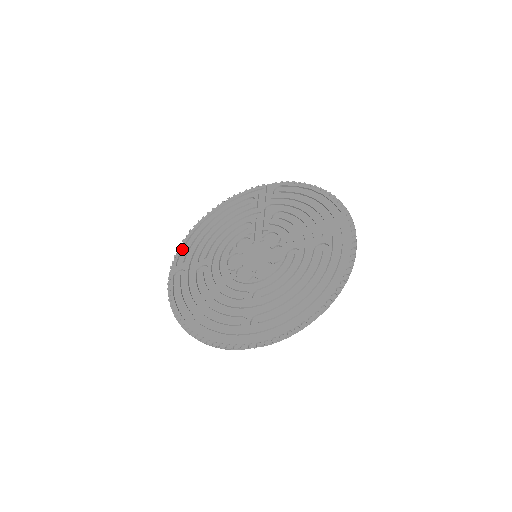
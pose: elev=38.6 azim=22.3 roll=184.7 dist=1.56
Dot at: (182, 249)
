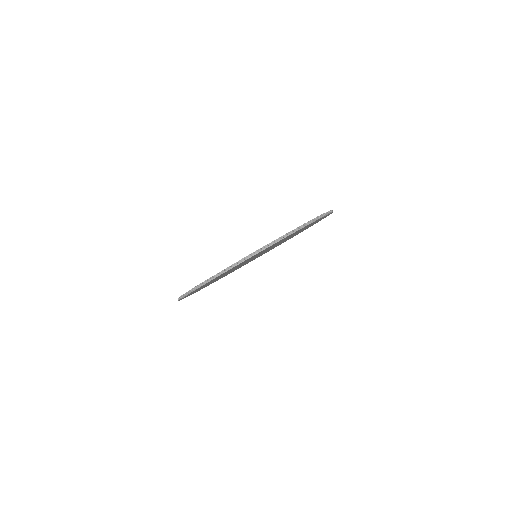
Dot at: occluded
